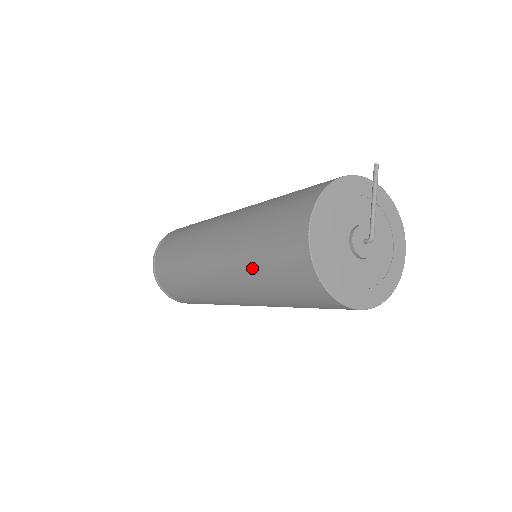
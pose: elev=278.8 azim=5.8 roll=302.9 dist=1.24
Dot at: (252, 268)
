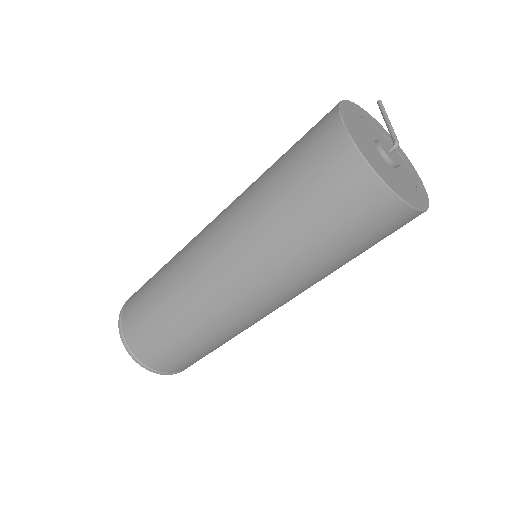
Dot at: (271, 208)
